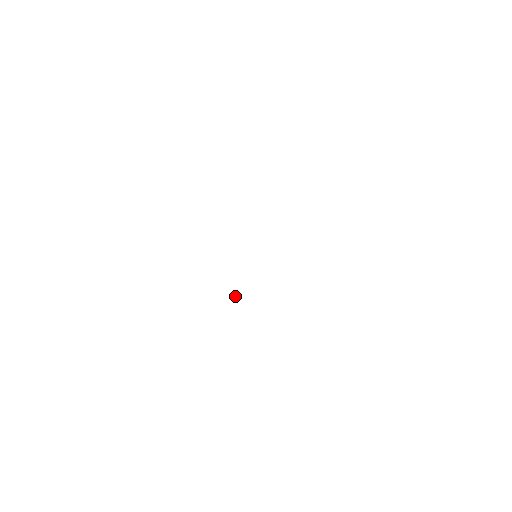
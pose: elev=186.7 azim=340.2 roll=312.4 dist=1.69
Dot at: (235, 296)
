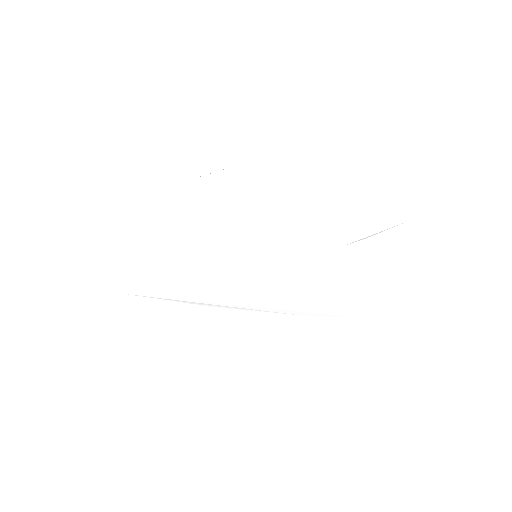
Dot at: (239, 302)
